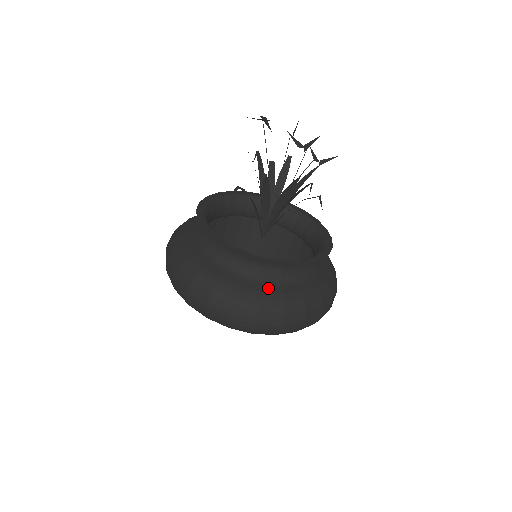
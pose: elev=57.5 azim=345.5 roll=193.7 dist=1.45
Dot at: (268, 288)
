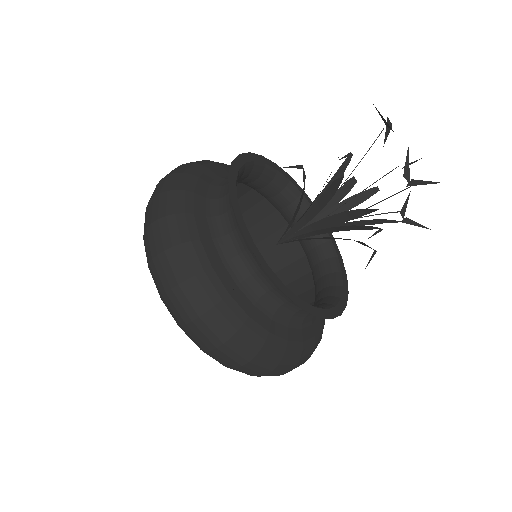
Dot at: (239, 295)
